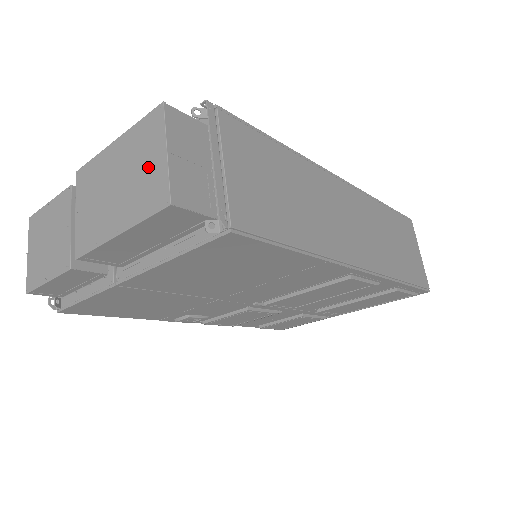
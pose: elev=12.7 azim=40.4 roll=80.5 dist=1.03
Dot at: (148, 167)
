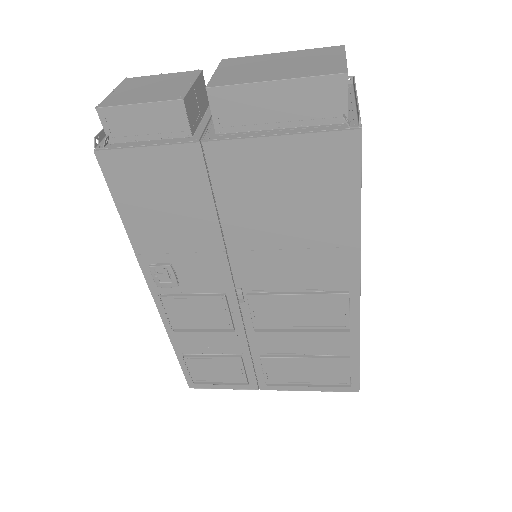
Dot at: (322, 61)
